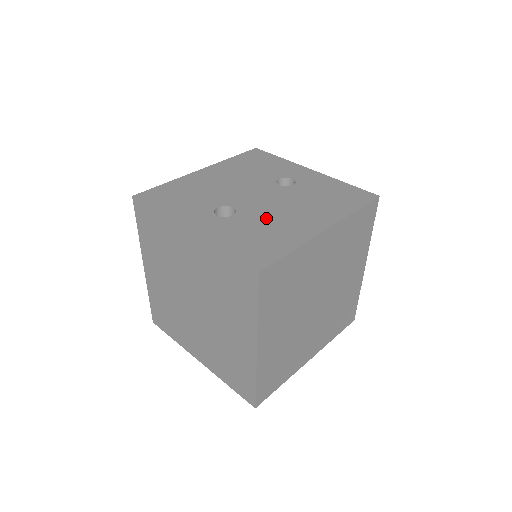
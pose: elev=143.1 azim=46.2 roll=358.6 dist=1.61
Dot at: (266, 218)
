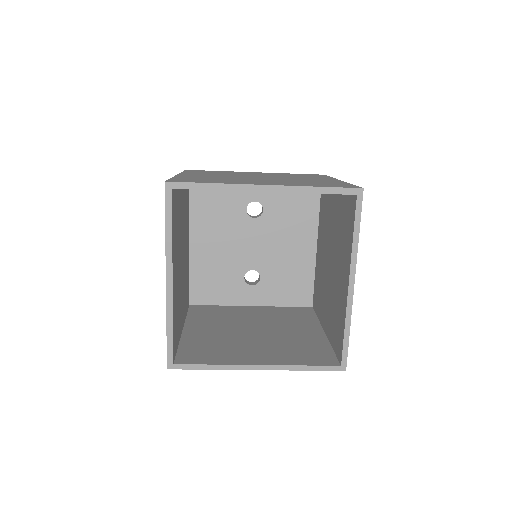
Dot at: occluded
